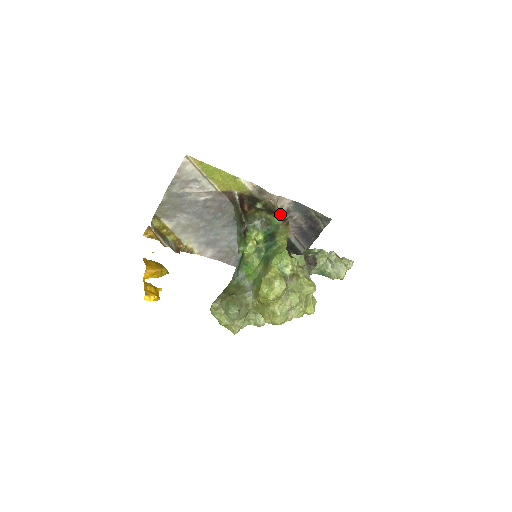
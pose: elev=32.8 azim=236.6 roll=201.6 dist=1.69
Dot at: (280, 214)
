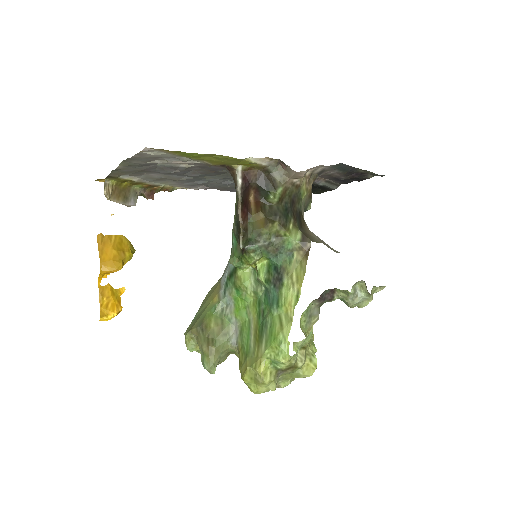
Dot at: (307, 187)
